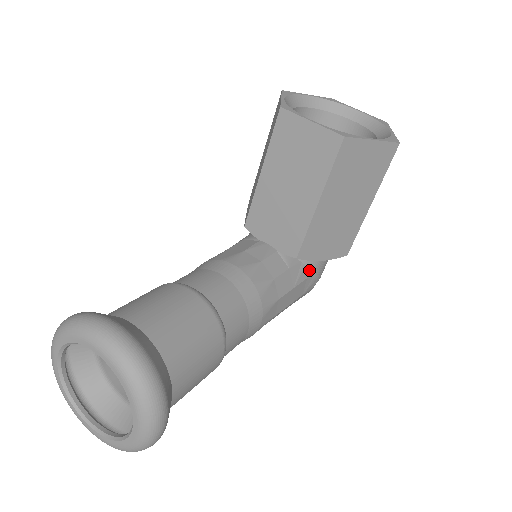
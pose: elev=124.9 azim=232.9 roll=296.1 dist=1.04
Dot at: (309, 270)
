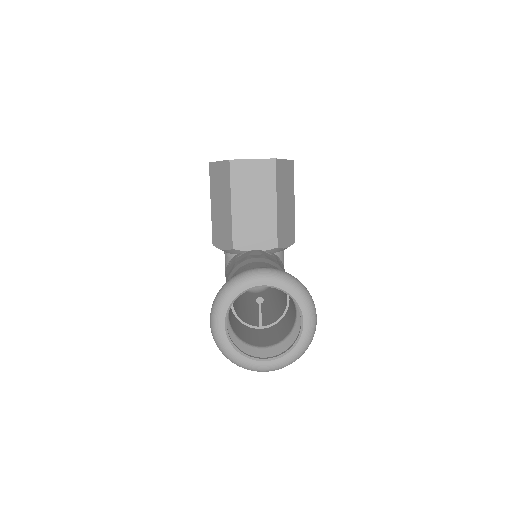
Dot at: (281, 260)
